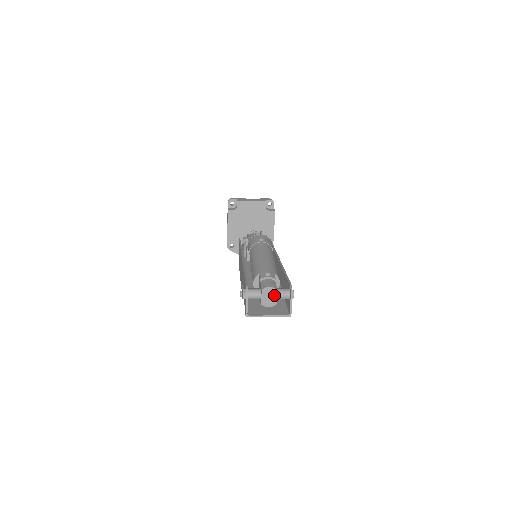
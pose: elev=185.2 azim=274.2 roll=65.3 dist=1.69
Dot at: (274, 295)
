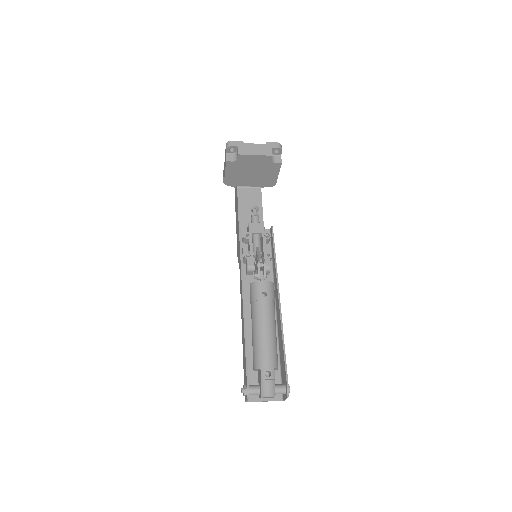
Dot at: (272, 397)
